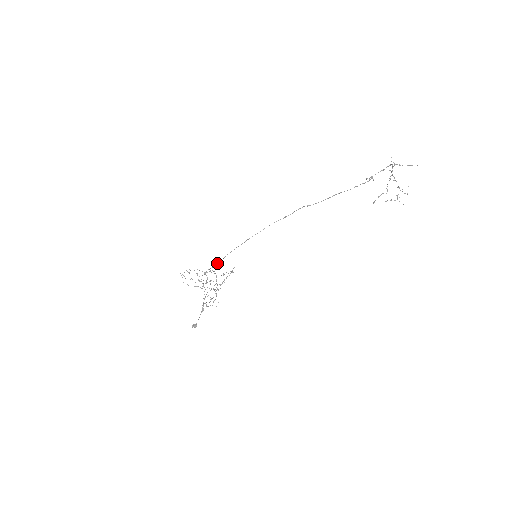
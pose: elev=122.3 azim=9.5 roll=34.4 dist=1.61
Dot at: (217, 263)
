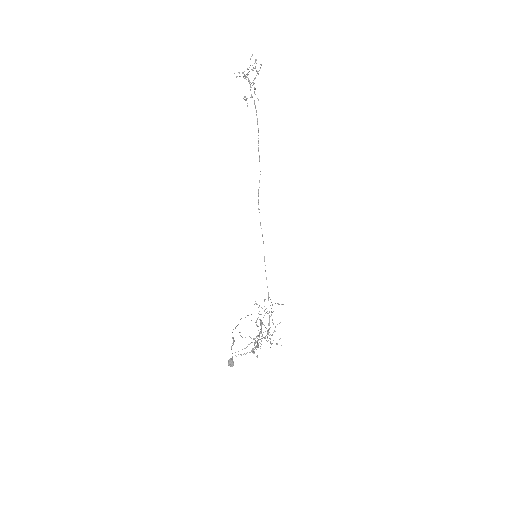
Dot at: (269, 317)
